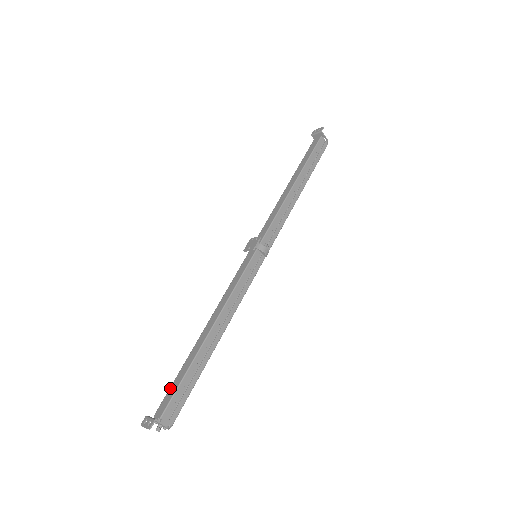
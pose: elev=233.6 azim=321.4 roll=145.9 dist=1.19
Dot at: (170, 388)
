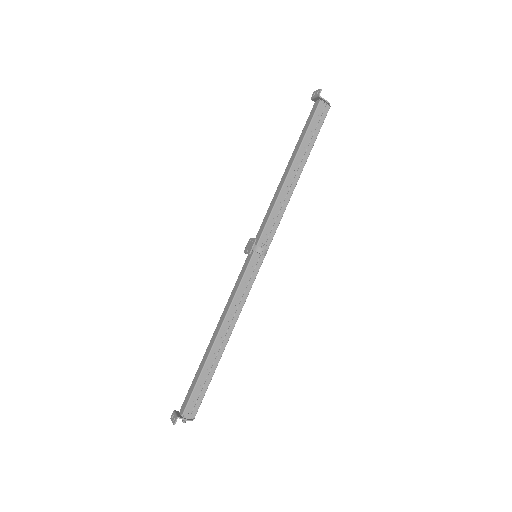
Dot at: (190, 388)
